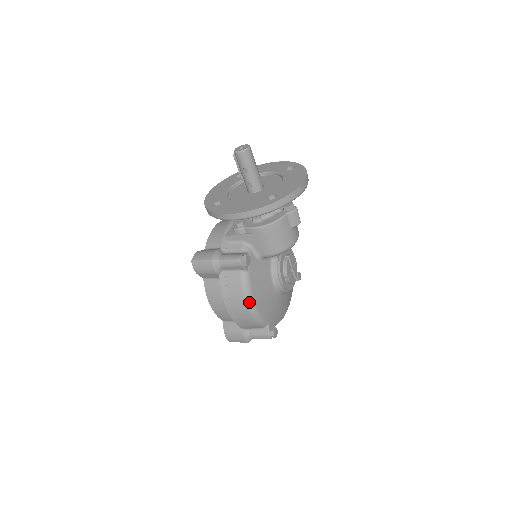
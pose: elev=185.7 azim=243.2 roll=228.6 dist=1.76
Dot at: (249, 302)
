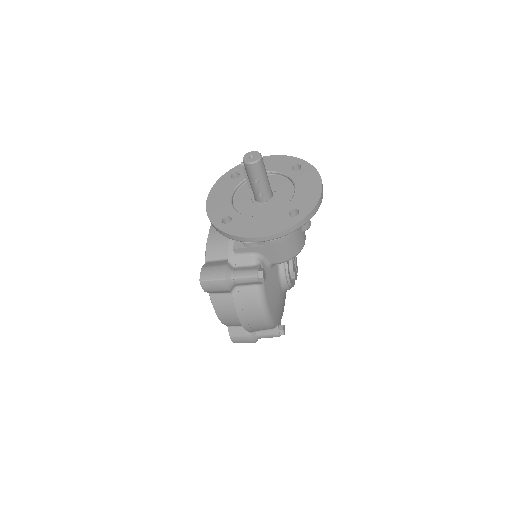
Dot at: (265, 313)
